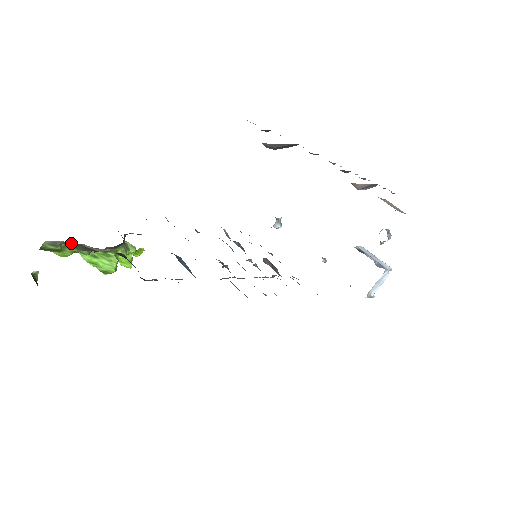
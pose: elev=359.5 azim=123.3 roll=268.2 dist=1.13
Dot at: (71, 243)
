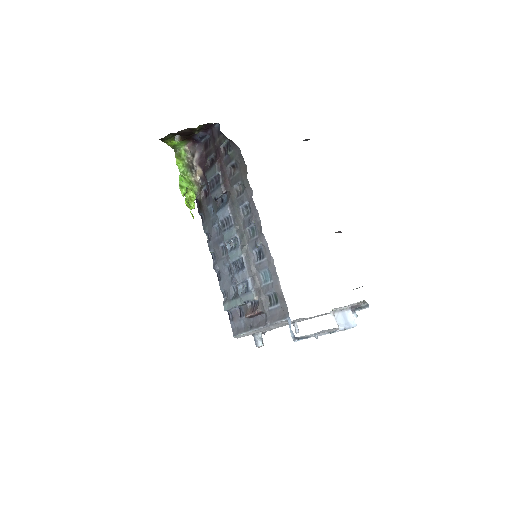
Dot at: (189, 158)
